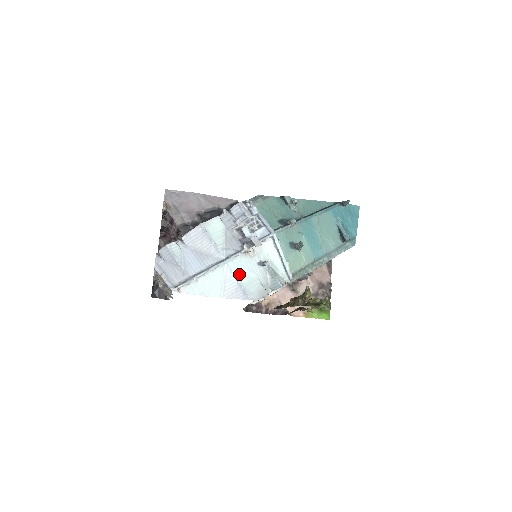
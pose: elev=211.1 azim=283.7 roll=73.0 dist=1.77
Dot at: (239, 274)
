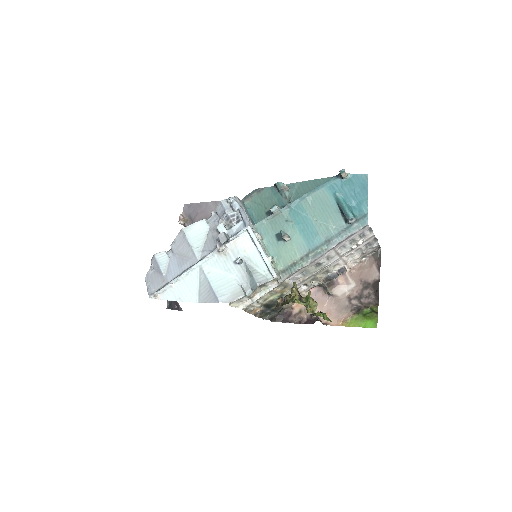
Dot at: (213, 275)
